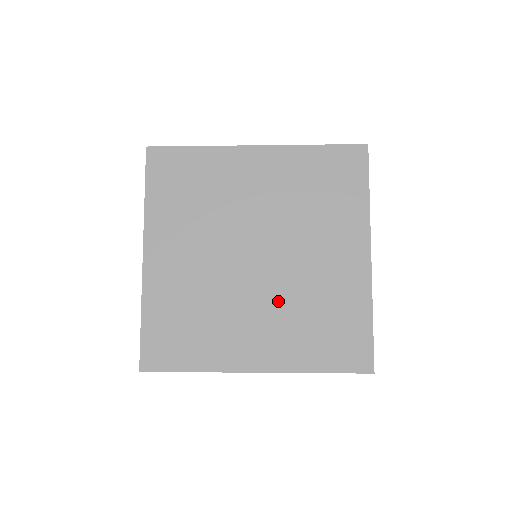
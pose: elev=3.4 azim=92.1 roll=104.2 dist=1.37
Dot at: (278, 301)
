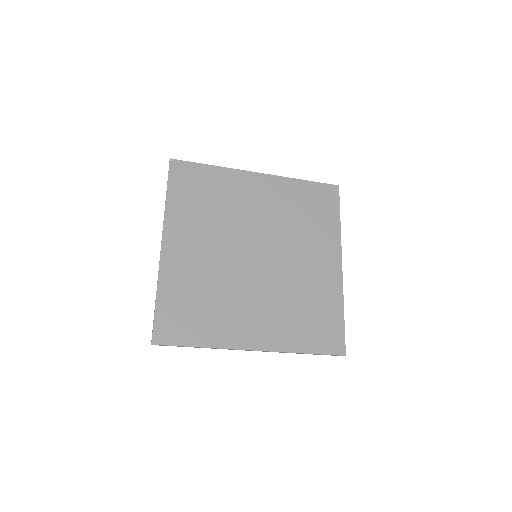
Dot at: (273, 293)
